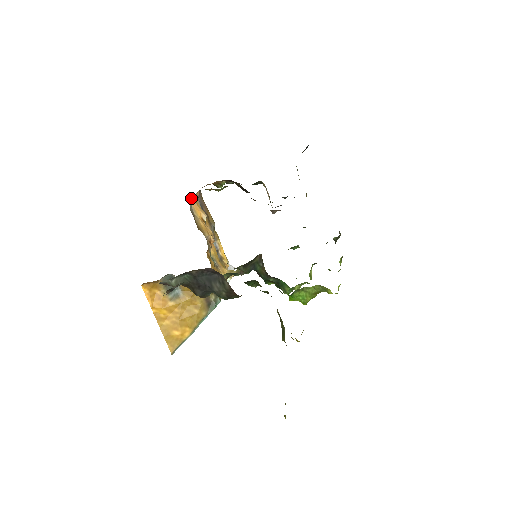
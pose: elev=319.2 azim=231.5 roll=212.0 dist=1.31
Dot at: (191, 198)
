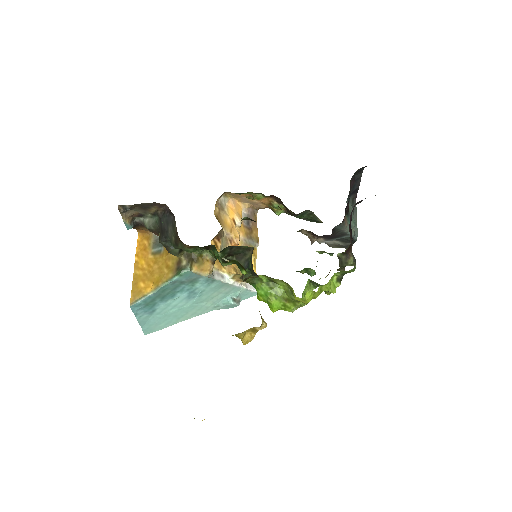
Dot at: (229, 198)
